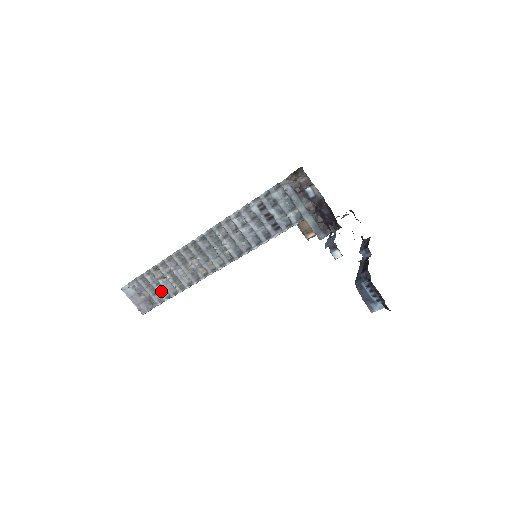
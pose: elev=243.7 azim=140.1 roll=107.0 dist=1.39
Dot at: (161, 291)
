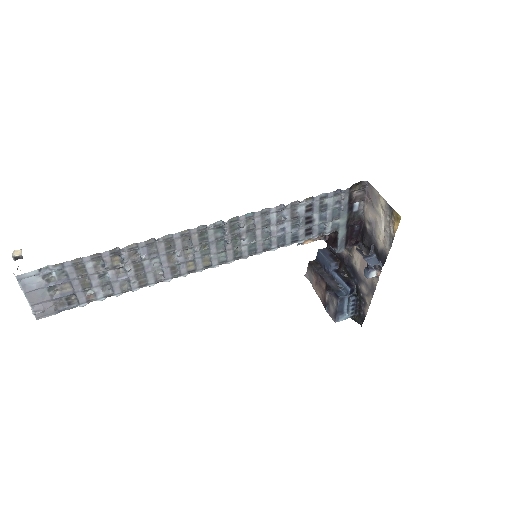
Dot at: (101, 286)
